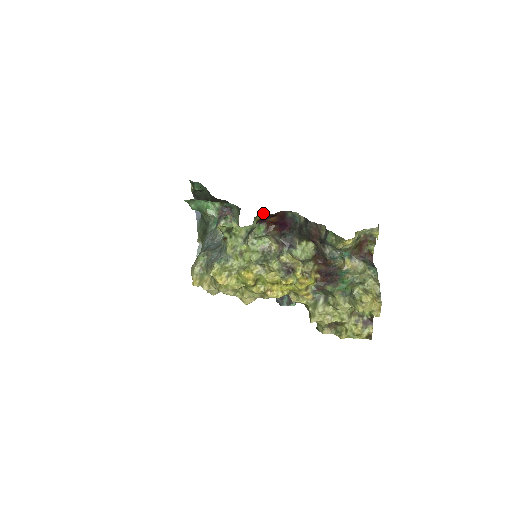
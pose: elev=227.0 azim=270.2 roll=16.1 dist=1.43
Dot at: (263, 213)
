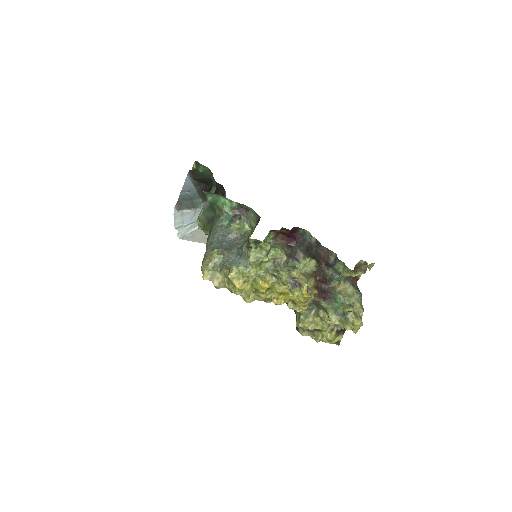
Dot at: (282, 227)
